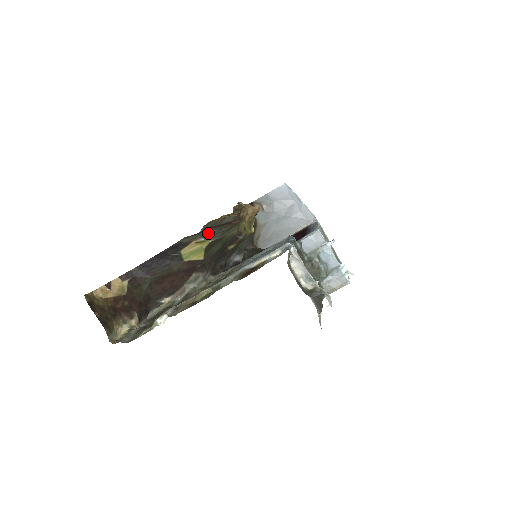
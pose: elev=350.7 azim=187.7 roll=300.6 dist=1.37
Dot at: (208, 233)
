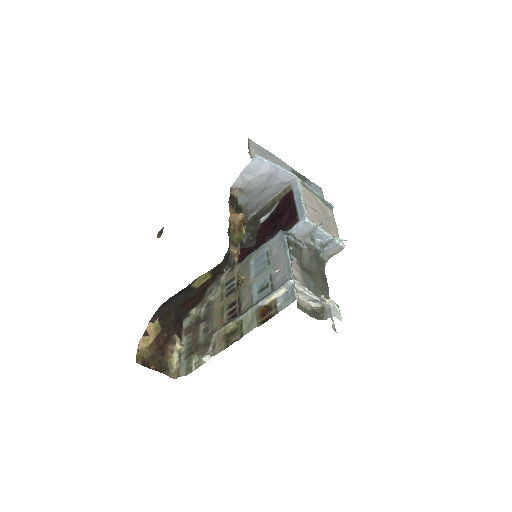
Dot at: occluded
